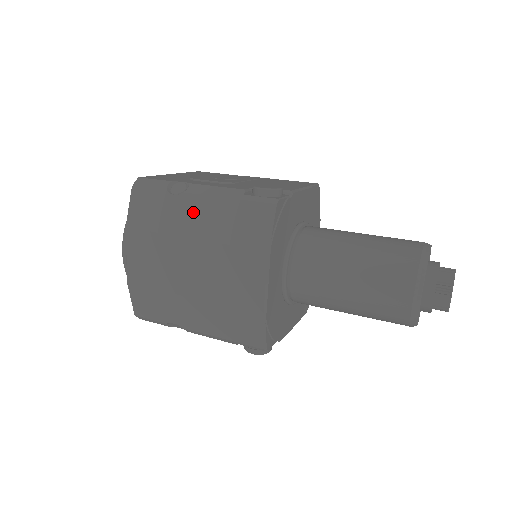
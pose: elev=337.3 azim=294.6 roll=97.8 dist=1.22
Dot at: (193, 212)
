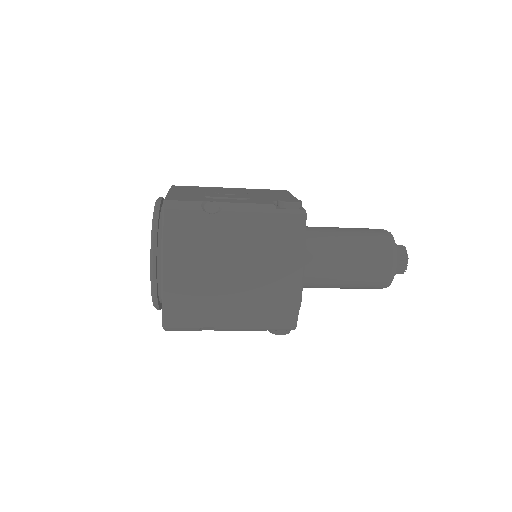
Dot at: (233, 227)
